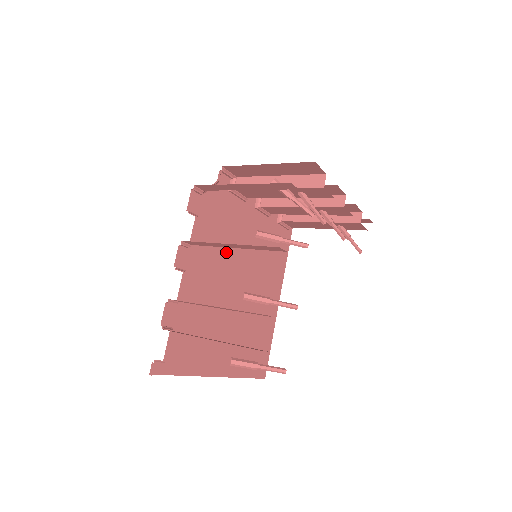
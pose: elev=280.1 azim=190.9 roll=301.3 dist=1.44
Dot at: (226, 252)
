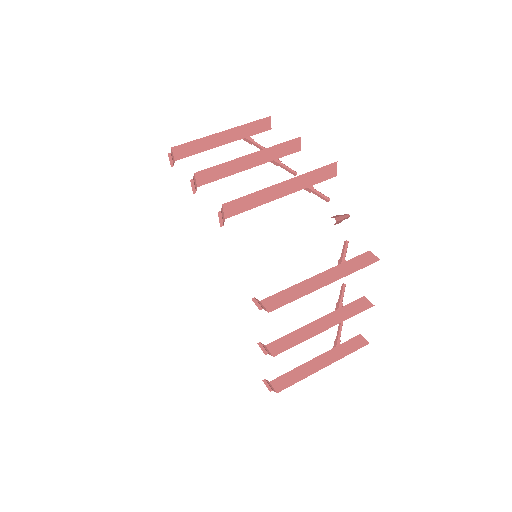
Dot at: occluded
